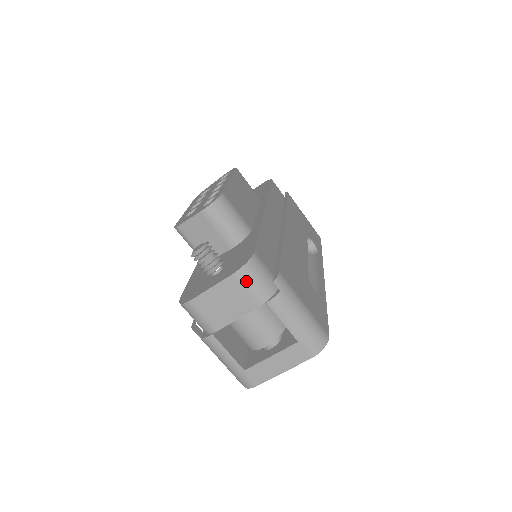
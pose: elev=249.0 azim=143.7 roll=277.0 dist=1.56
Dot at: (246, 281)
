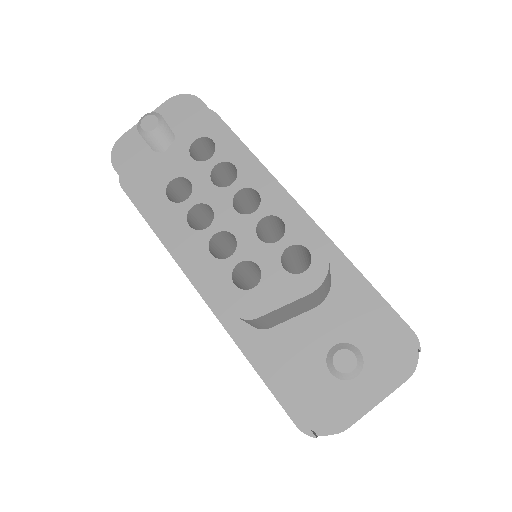
Dot at: occluded
